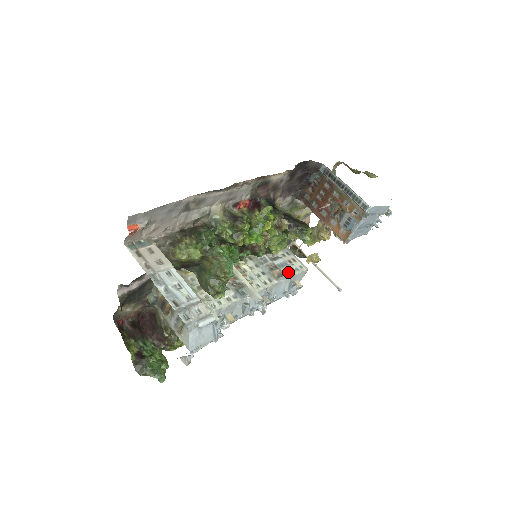
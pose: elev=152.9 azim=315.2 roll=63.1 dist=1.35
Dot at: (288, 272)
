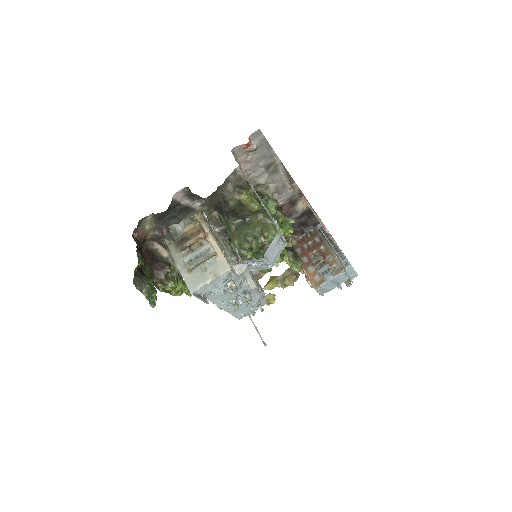
Dot at: (262, 290)
